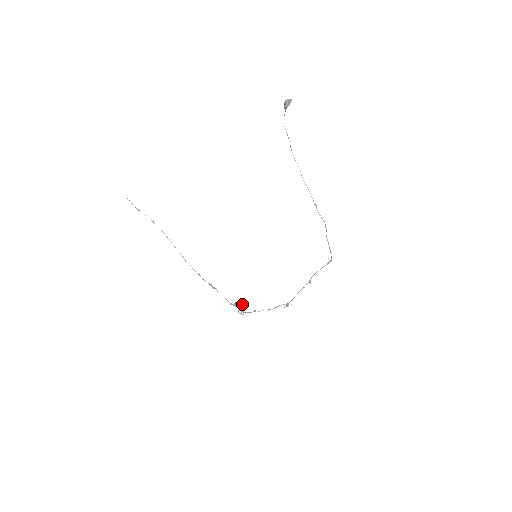
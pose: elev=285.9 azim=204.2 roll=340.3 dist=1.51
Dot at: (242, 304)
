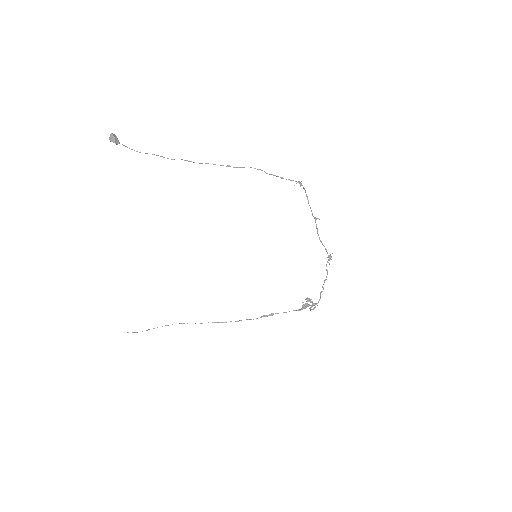
Dot at: occluded
